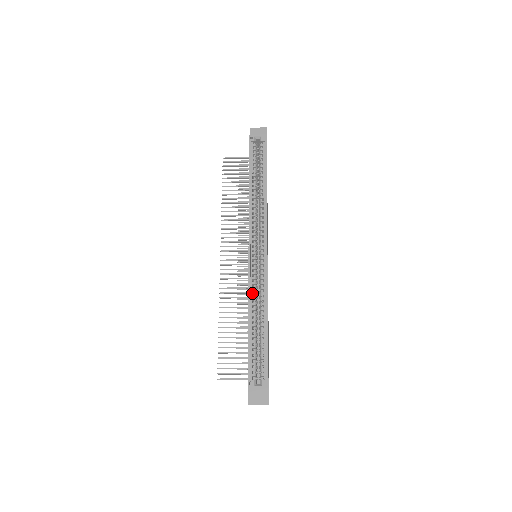
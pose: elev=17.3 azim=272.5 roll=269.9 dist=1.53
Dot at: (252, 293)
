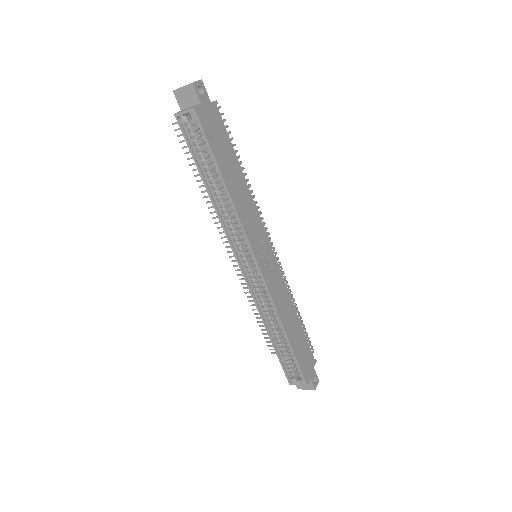
Dot at: (262, 308)
